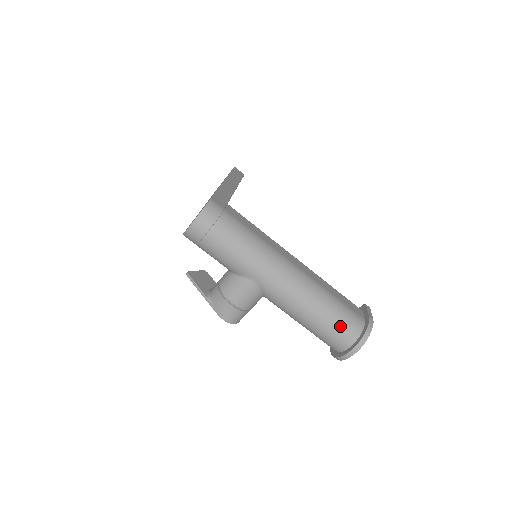
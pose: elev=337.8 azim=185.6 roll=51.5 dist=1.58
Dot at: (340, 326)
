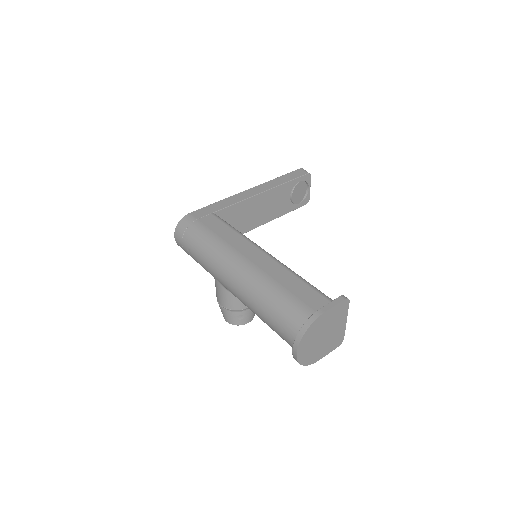
Dot at: (281, 322)
